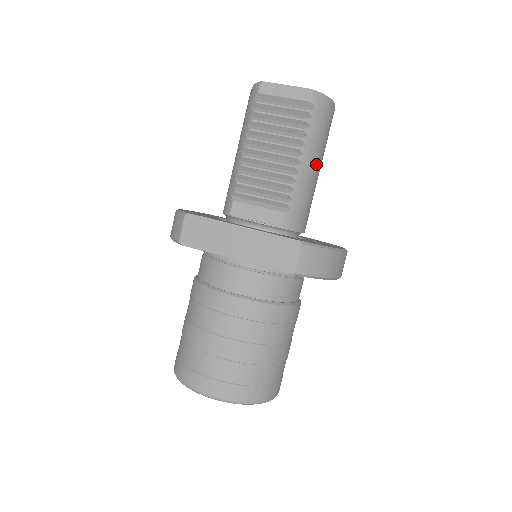
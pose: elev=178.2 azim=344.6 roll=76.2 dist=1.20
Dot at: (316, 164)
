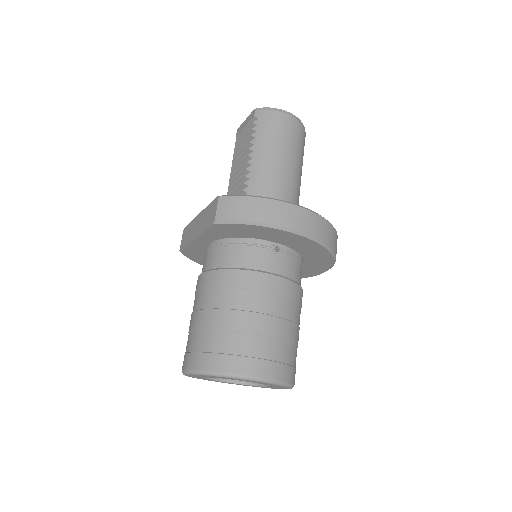
Dot at: (272, 156)
